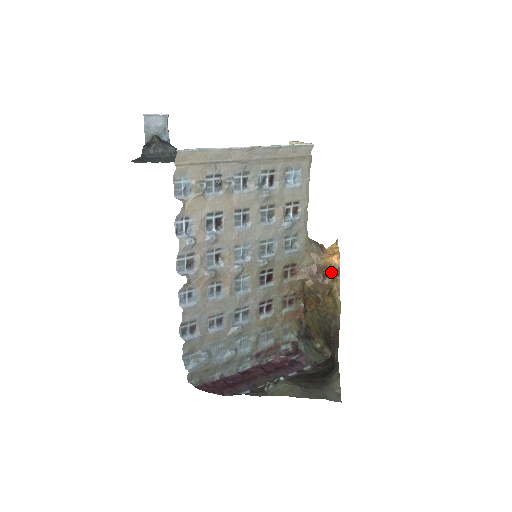
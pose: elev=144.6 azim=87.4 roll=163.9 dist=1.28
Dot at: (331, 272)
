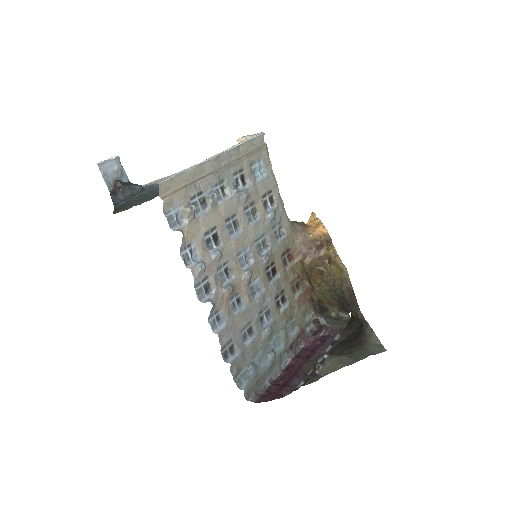
Dot at: (323, 242)
